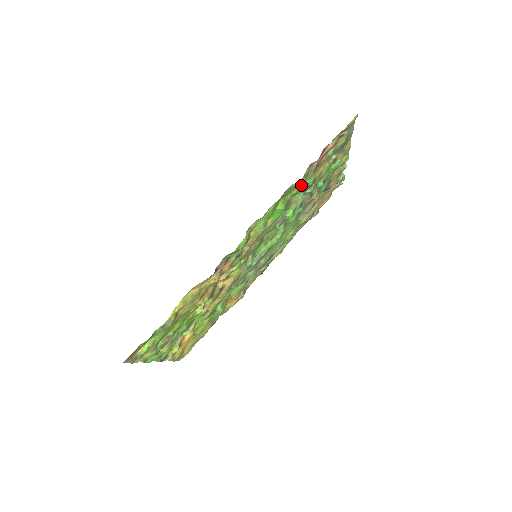
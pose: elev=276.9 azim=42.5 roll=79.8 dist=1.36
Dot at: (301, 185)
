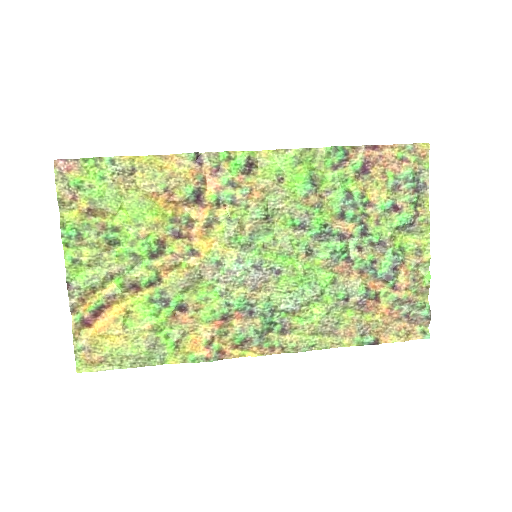
Dot at: (340, 178)
